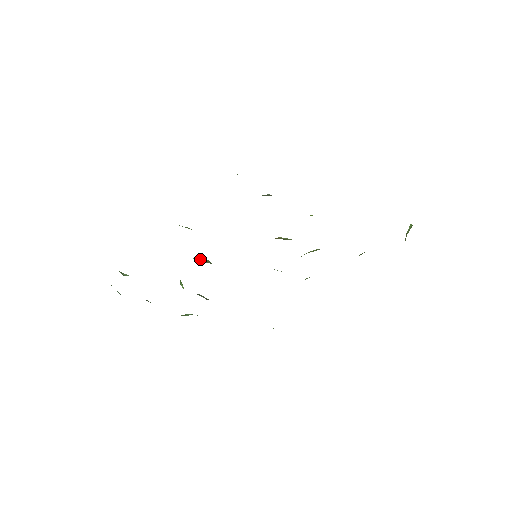
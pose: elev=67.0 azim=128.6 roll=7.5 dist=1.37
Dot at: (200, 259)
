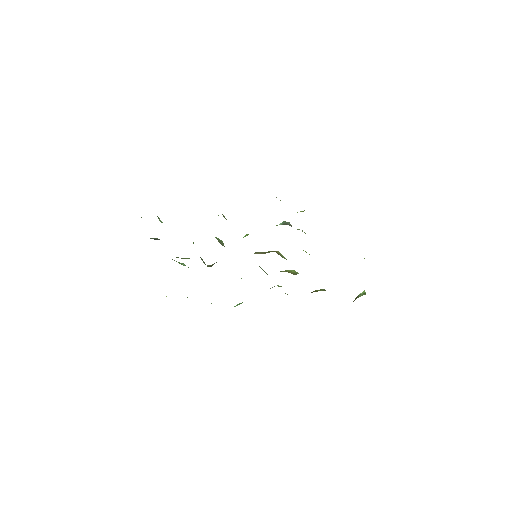
Dot at: (218, 238)
